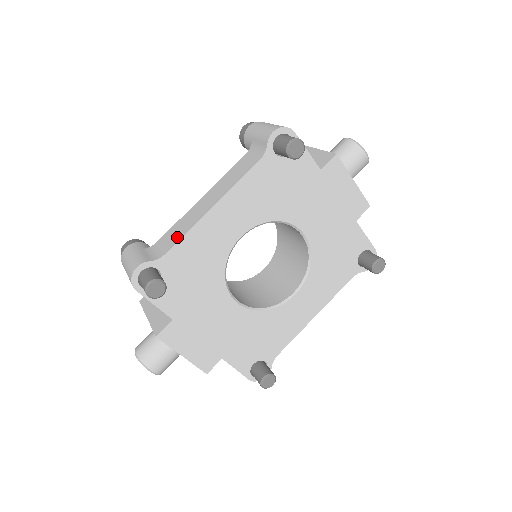
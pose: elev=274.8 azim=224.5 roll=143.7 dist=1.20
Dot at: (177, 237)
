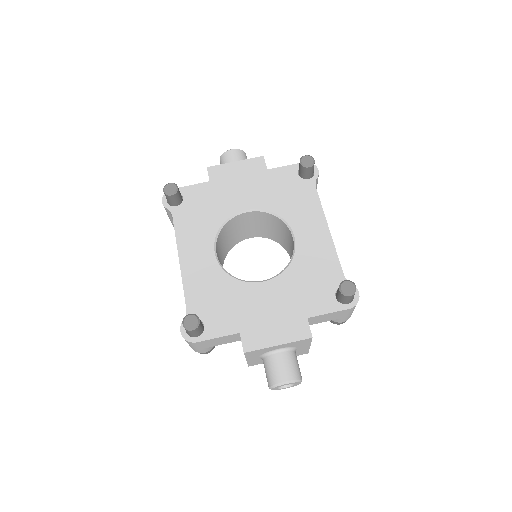
Dot at: (185, 295)
